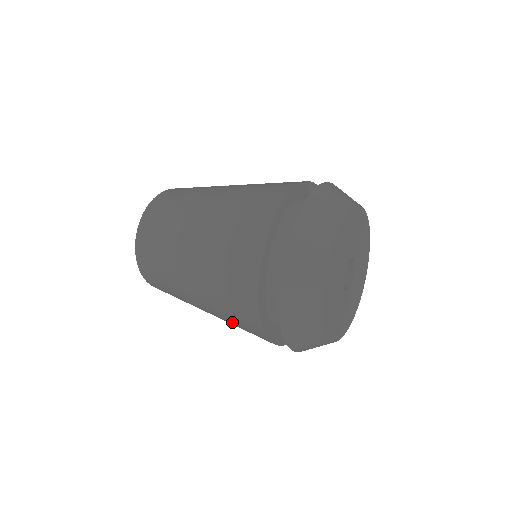
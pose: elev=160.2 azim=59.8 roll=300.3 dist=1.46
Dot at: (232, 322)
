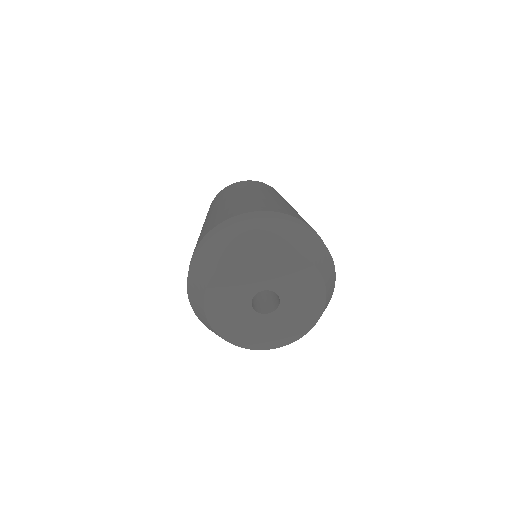
Dot at: occluded
